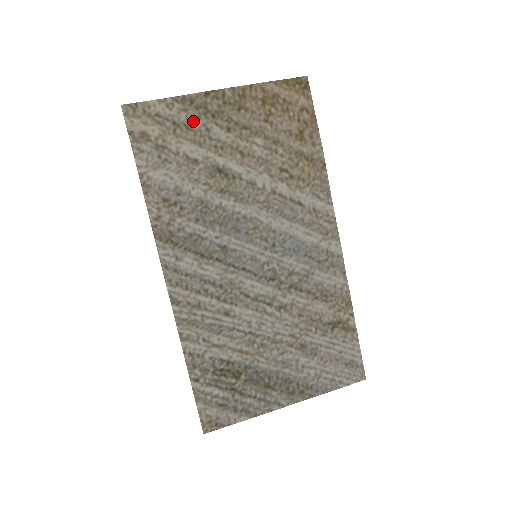
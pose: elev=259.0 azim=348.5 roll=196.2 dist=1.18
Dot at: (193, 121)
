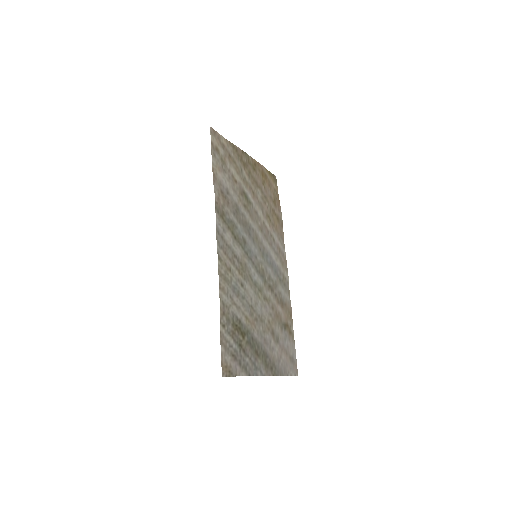
Dot at: (236, 160)
